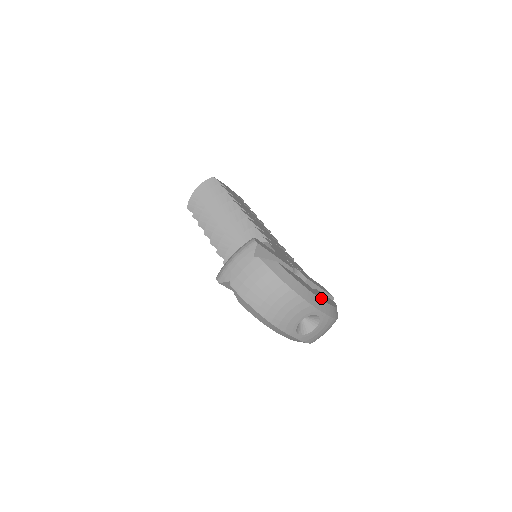
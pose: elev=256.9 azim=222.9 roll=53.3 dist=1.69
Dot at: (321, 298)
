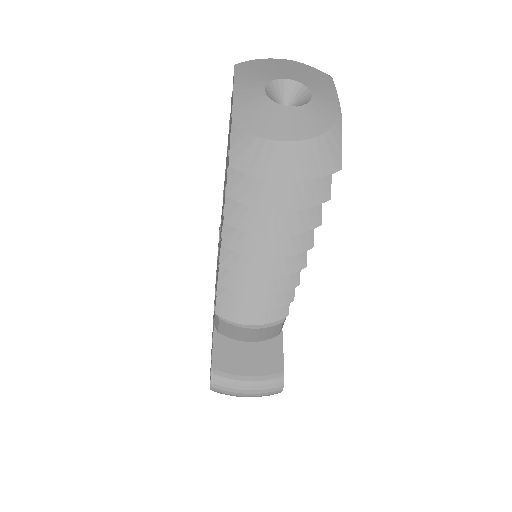
Dot at: occluded
